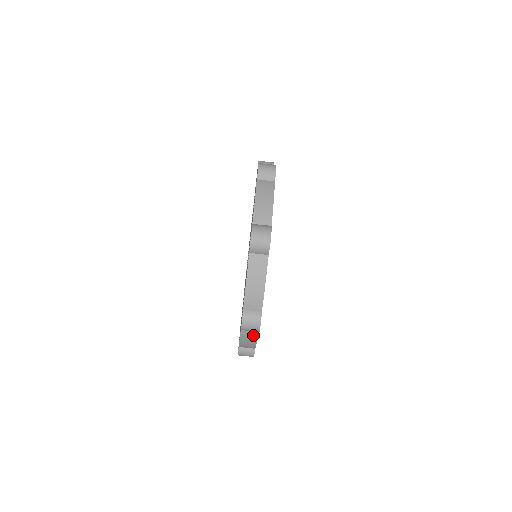
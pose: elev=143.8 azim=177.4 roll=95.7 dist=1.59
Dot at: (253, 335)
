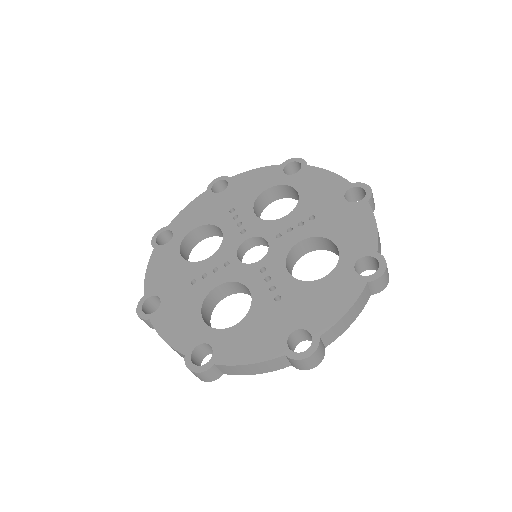
Dot at: occluded
